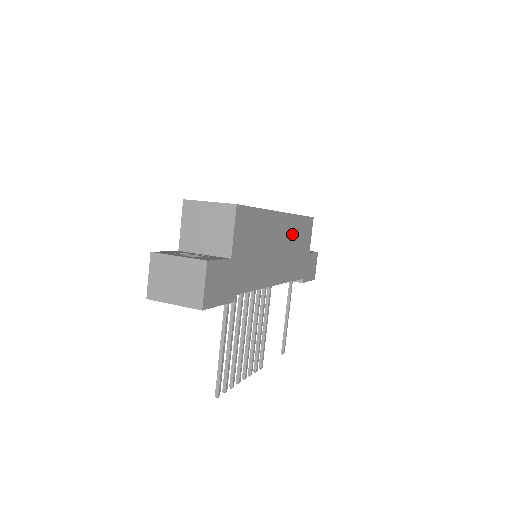
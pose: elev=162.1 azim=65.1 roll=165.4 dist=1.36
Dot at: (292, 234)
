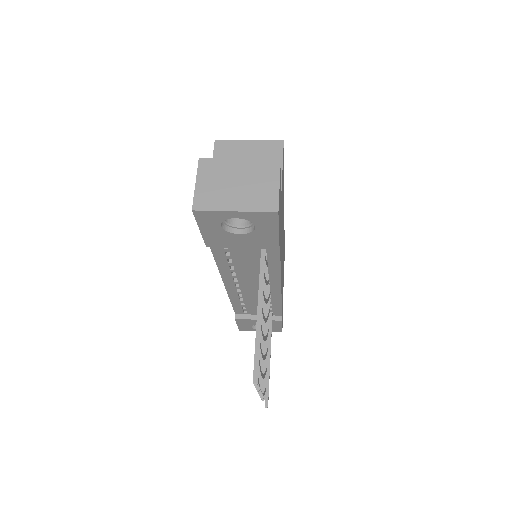
Dot at: occluded
